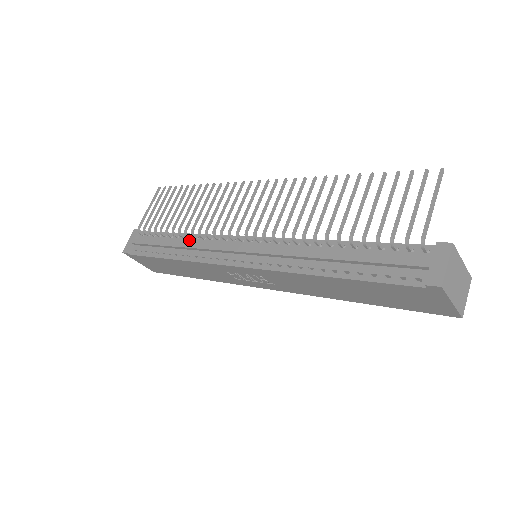
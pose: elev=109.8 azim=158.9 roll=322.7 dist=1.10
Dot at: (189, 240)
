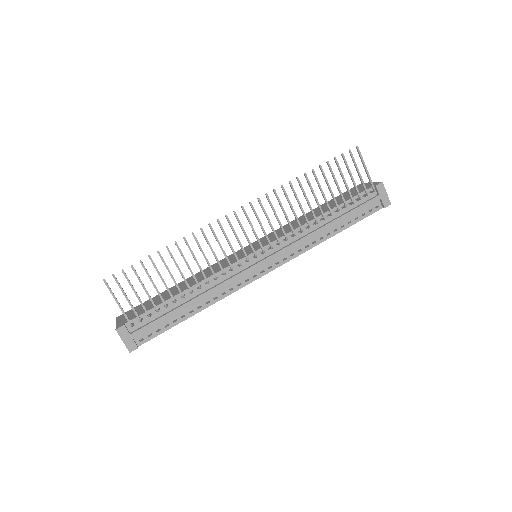
Dot at: (201, 289)
